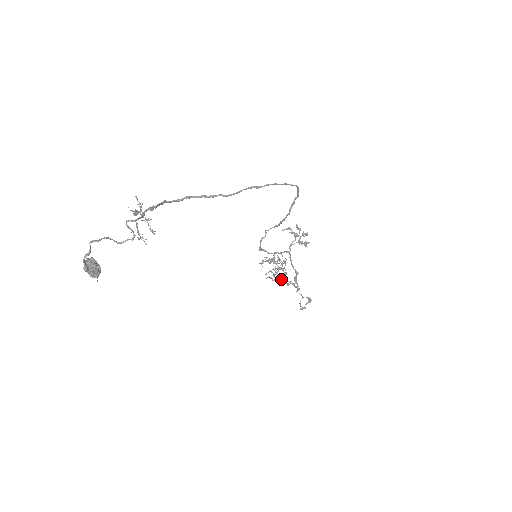
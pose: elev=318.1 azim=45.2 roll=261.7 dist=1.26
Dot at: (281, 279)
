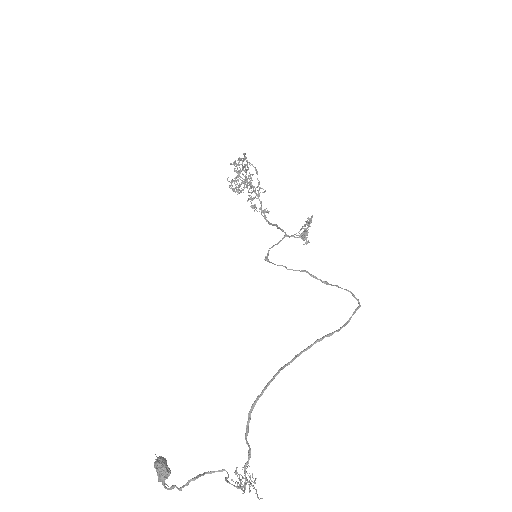
Dot at: occluded
